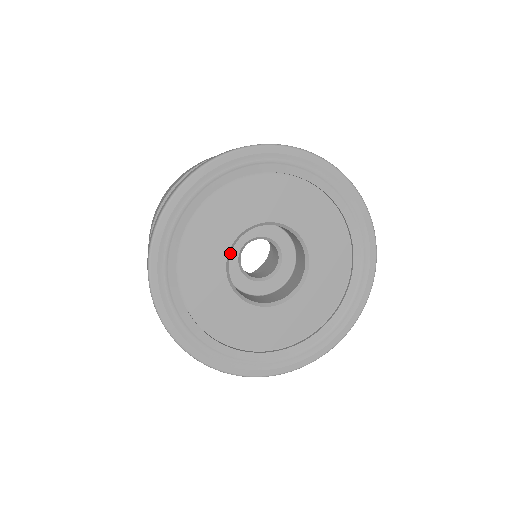
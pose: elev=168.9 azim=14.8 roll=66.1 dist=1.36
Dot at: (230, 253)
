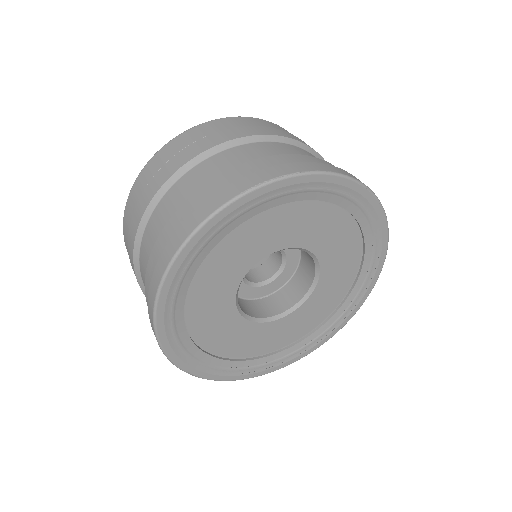
Dot at: (239, 285)
